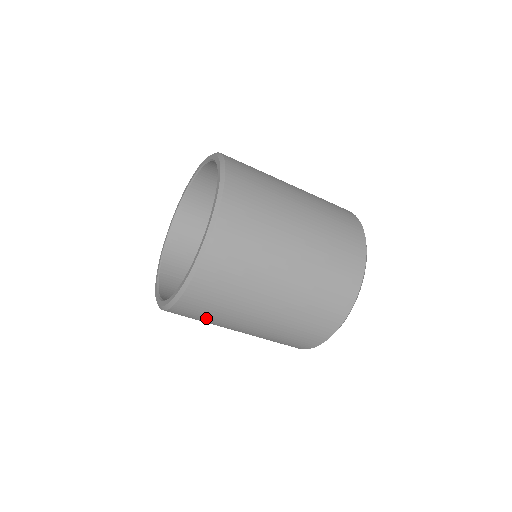
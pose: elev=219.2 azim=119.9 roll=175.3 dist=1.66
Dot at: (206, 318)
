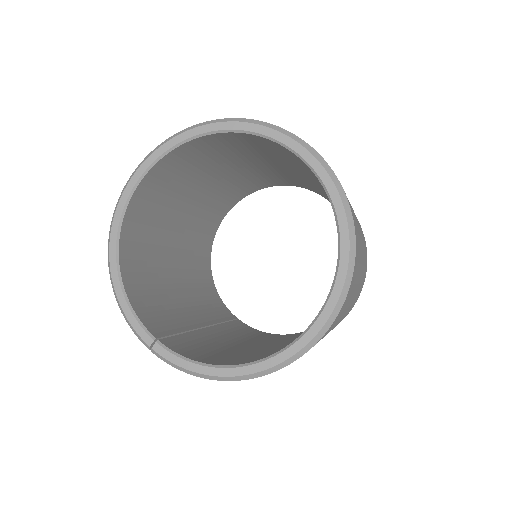
Dot at: occluded
